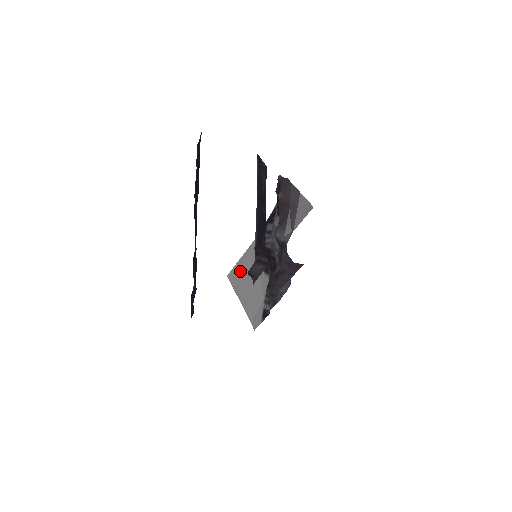
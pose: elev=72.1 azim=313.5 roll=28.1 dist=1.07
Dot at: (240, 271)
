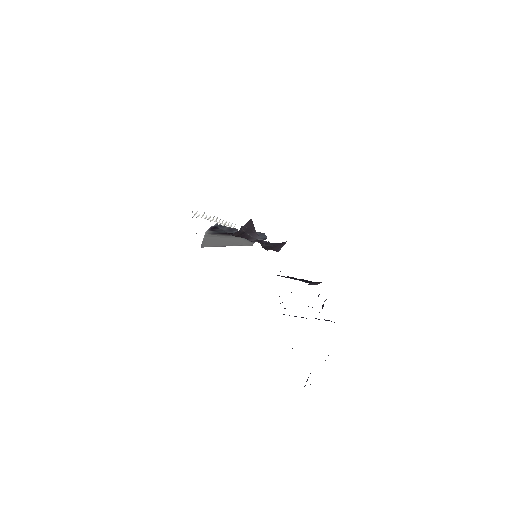
Dot at: (210, 243)
